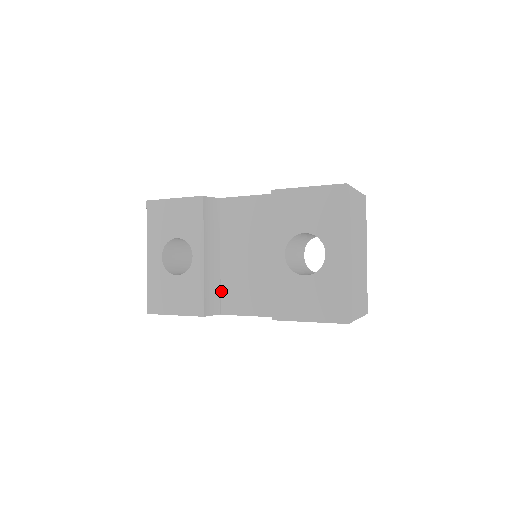
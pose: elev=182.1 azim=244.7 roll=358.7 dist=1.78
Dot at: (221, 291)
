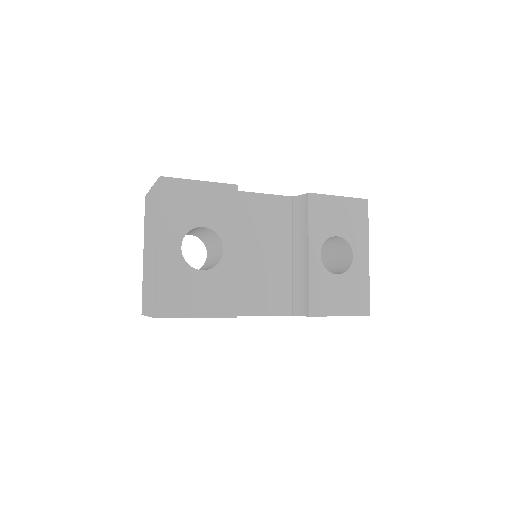
Dot at: occluded
